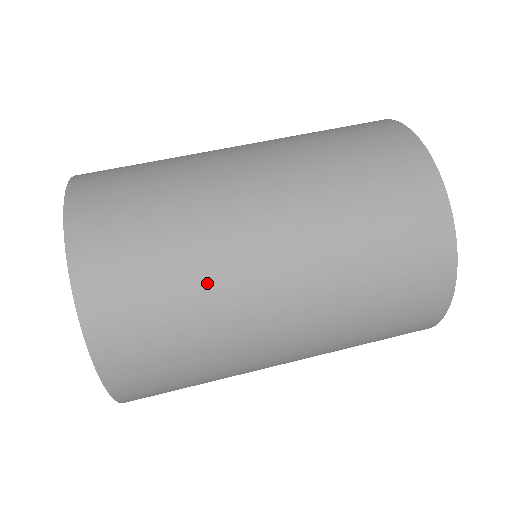
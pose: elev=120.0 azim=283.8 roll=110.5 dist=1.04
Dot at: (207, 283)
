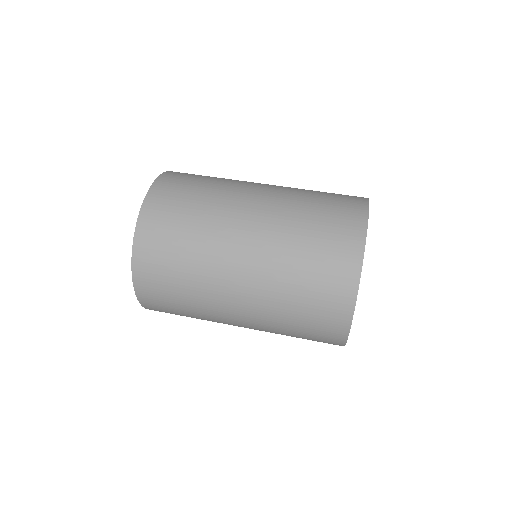
Dot at: (221, 188)
